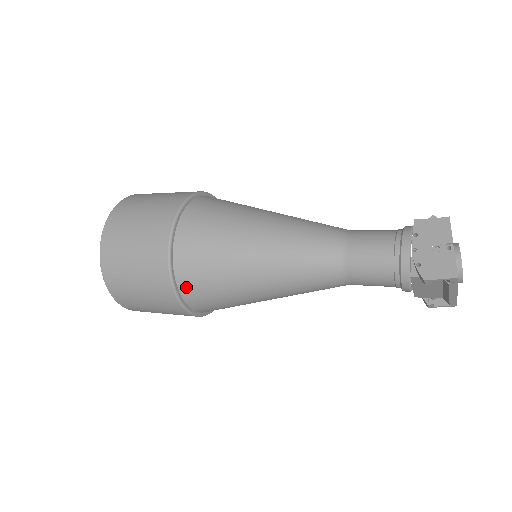
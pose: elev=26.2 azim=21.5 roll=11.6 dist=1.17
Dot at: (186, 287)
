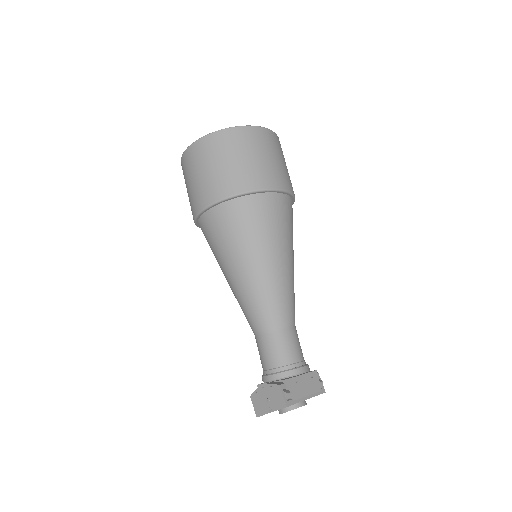
Dot at: occluded
